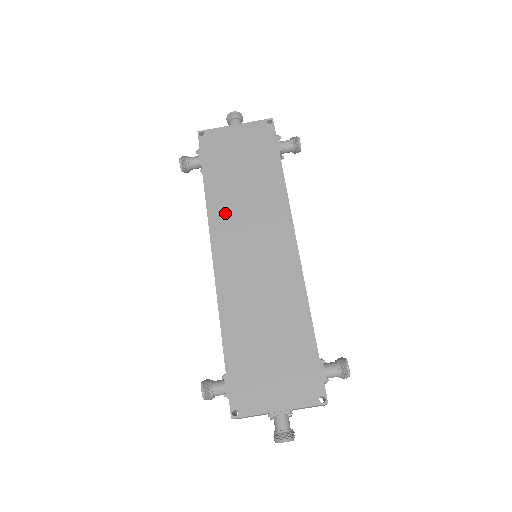
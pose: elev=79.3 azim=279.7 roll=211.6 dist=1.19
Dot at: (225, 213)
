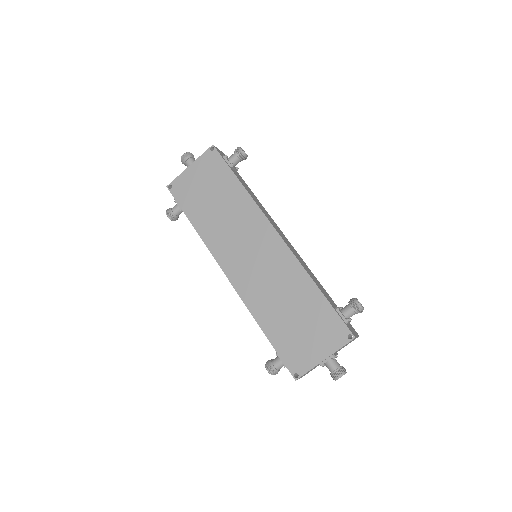
Dot at: (217, 238)
